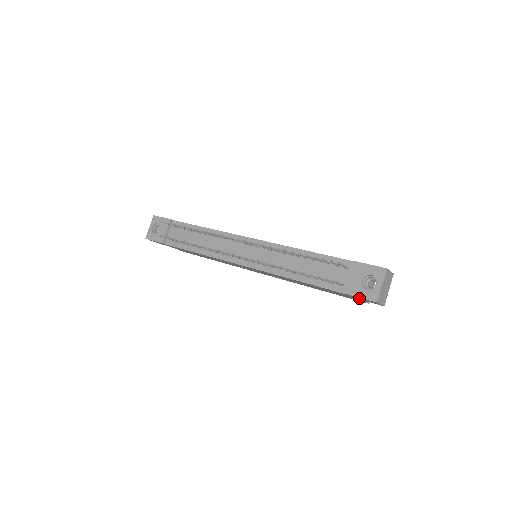
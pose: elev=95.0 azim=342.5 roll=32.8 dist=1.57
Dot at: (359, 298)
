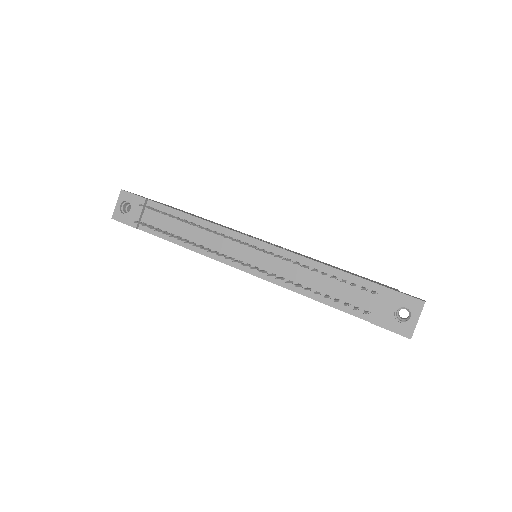
Dot at: occluded
